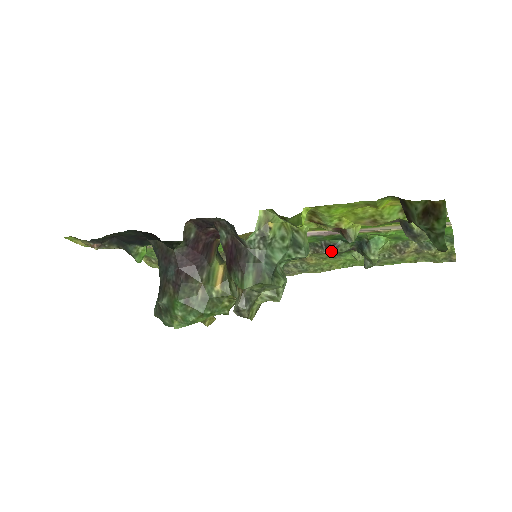
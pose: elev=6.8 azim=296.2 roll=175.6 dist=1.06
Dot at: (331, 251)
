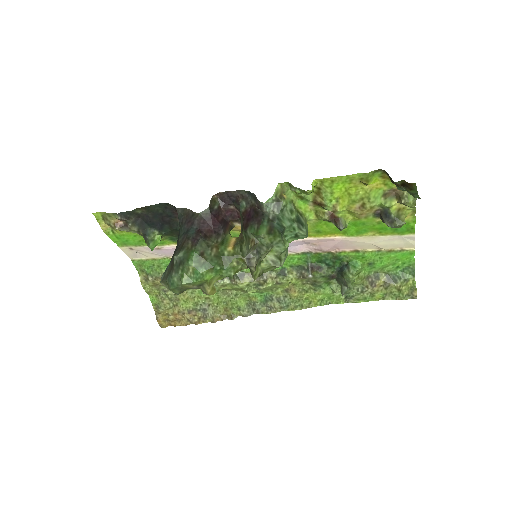
Dot at: (316, 273)
